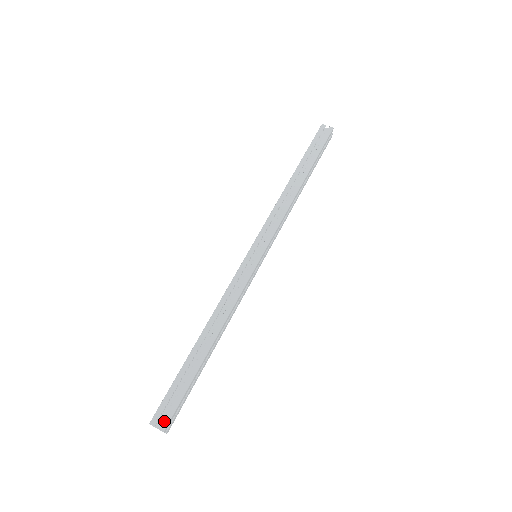
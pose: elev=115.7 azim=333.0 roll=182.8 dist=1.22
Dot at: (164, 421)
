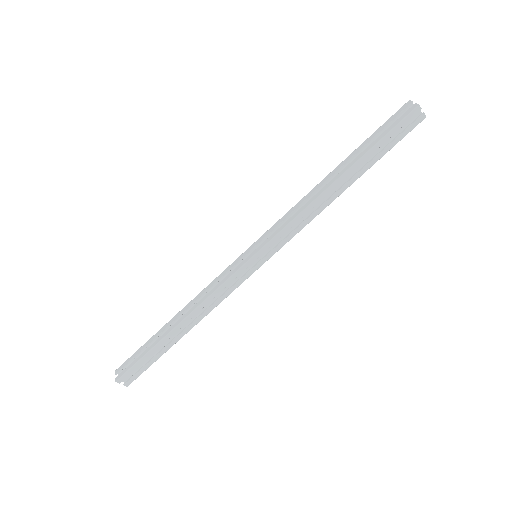
Dot at: (129, 381)
